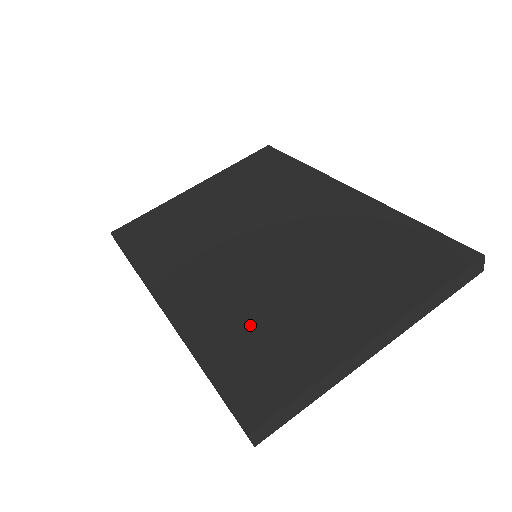
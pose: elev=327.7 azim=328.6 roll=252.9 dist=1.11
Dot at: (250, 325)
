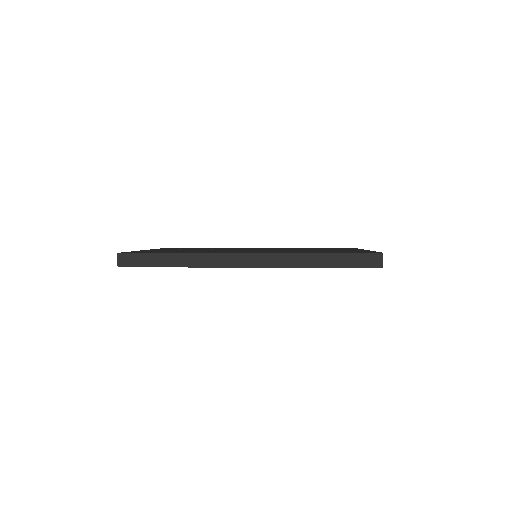
Dot at: occluded
